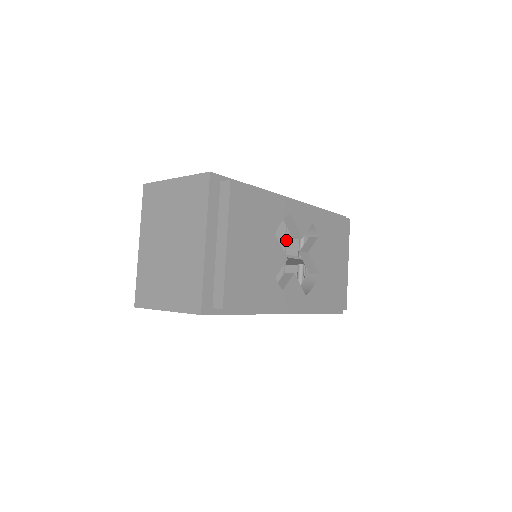
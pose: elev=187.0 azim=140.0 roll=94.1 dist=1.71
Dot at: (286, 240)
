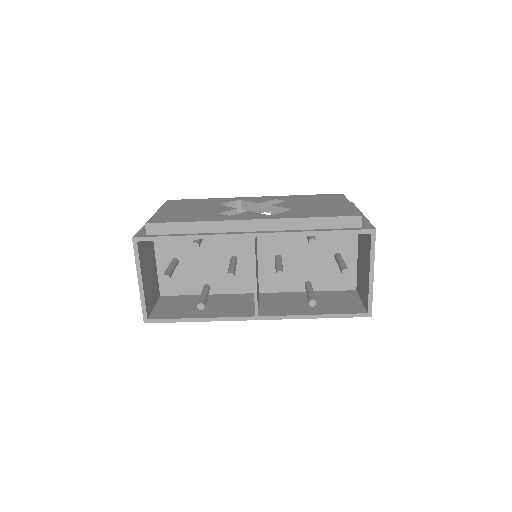
Dot at: occluded
